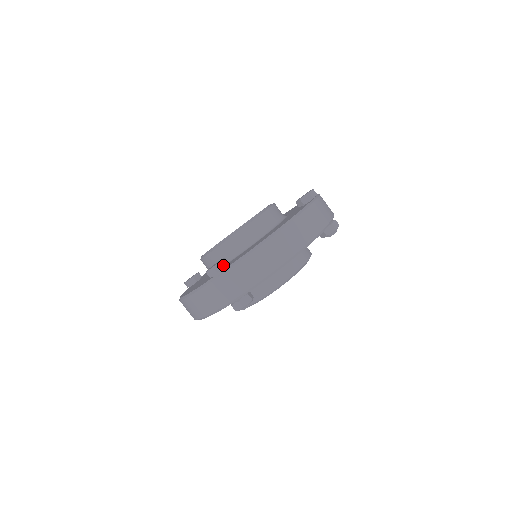
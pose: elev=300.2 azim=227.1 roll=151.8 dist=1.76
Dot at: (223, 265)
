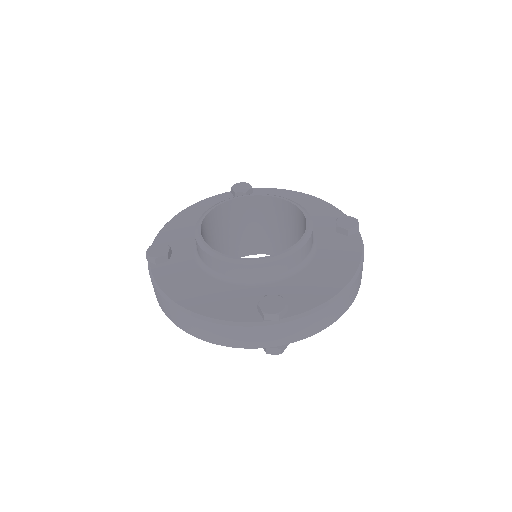
Dot at: (286, 310)
